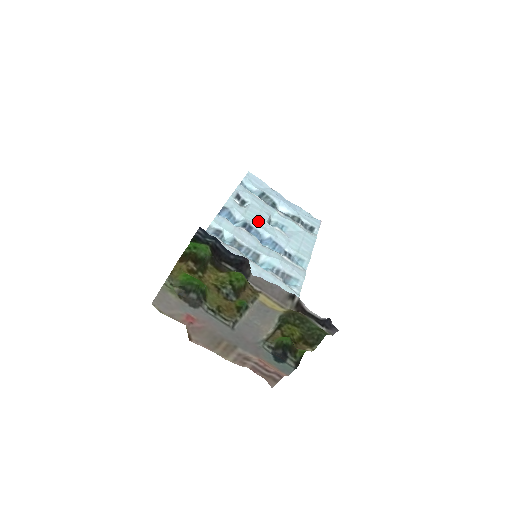
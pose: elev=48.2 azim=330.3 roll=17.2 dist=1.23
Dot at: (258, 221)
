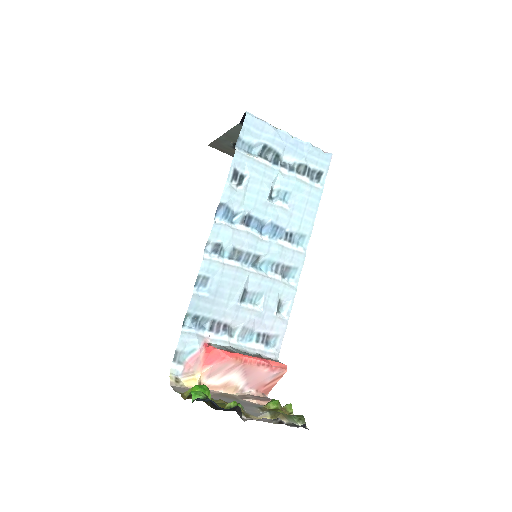
Dot at: (258, 204)
